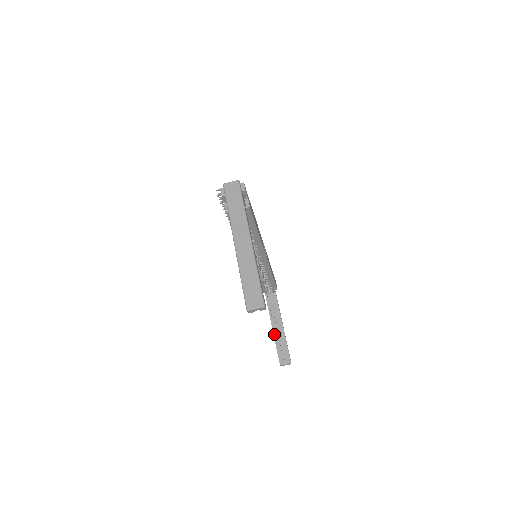
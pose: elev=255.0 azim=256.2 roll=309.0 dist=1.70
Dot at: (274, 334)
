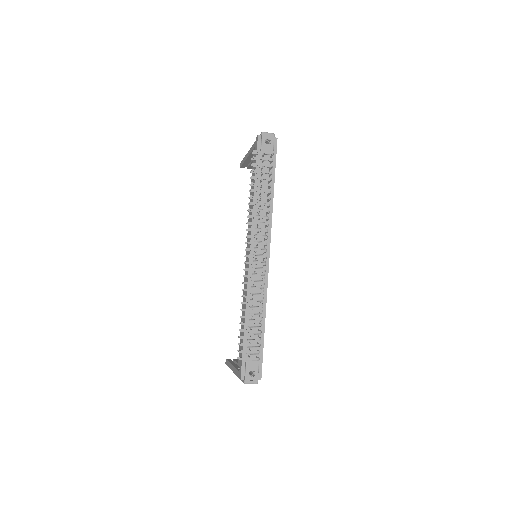
Dot at: (247, 159)
